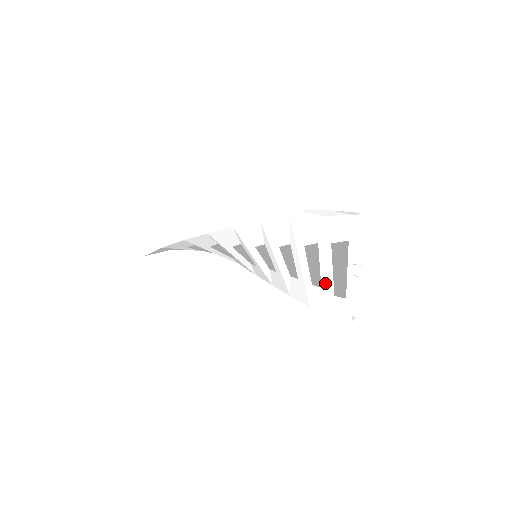
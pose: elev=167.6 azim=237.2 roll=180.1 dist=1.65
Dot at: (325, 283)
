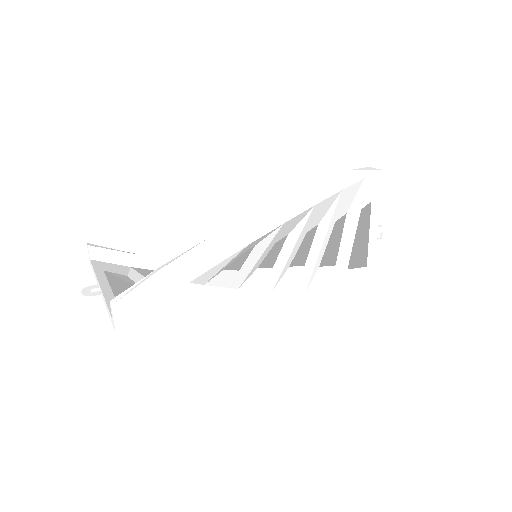
Dot at: (344, 258)
